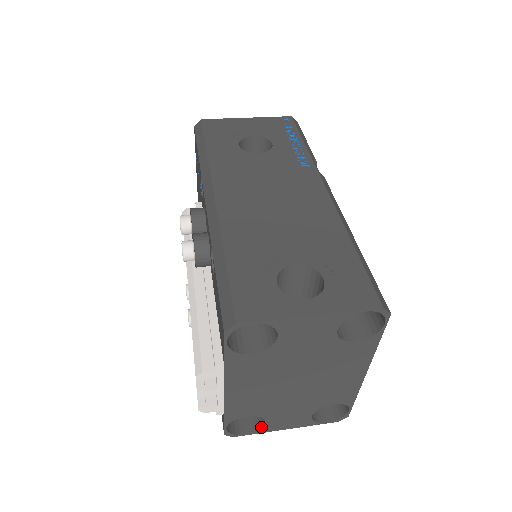
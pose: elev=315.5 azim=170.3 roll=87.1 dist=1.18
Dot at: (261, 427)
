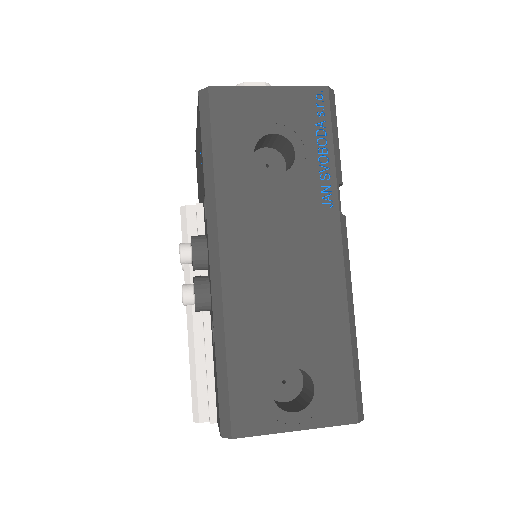
Dot at: occluded
